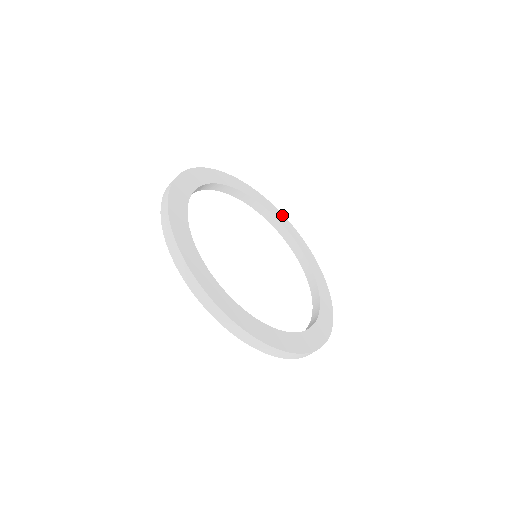
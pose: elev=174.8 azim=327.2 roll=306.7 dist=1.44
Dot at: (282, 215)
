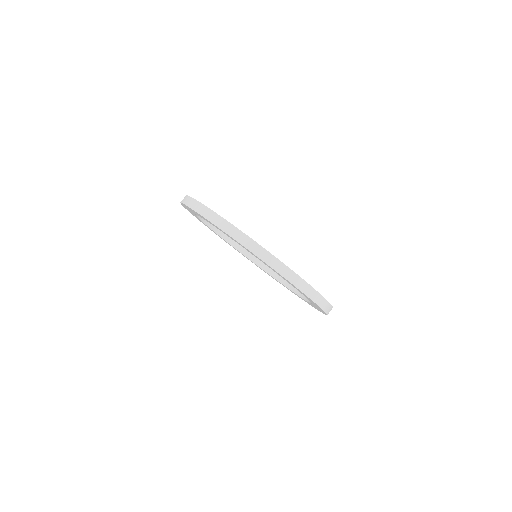
Dot at: occluded
